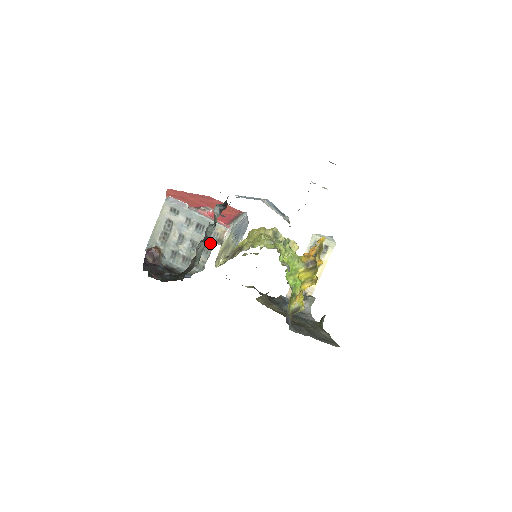
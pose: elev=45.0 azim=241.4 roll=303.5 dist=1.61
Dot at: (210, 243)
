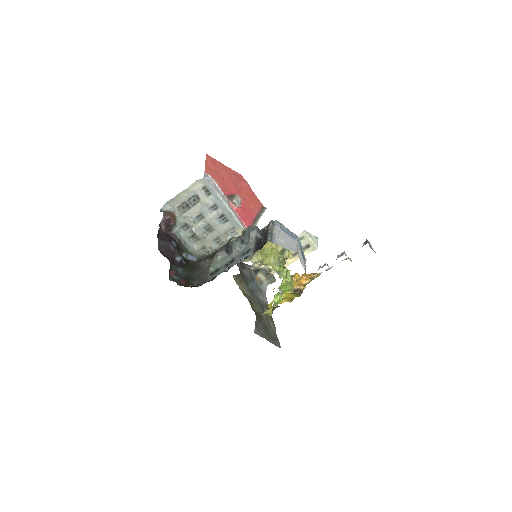
Dot at: (226, 237)
